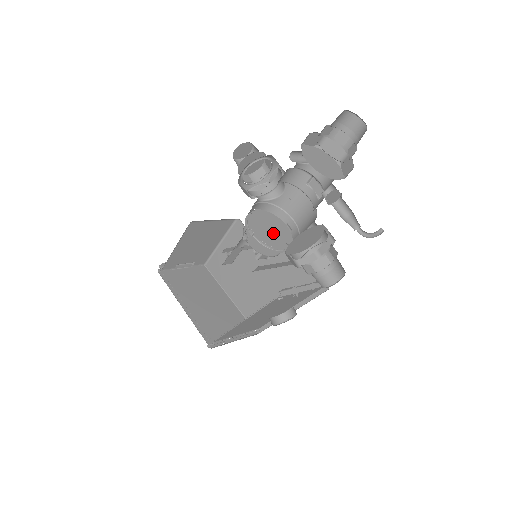
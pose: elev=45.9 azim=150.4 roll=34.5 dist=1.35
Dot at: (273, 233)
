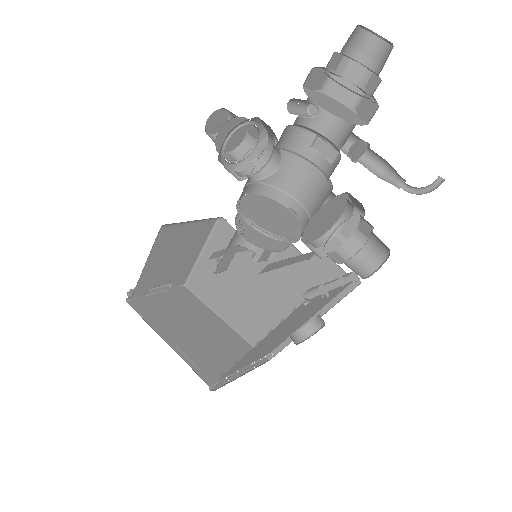
Dot at: (276, 220)
